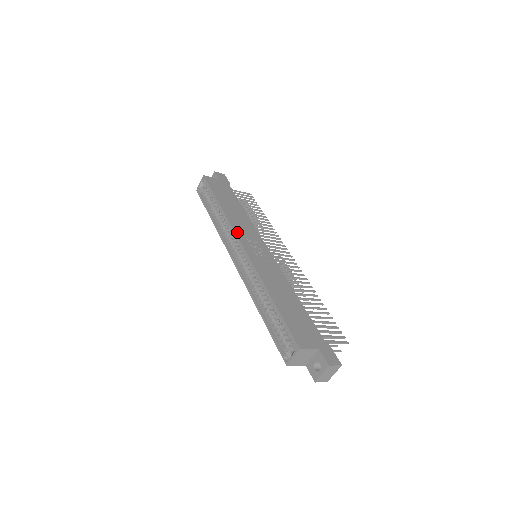
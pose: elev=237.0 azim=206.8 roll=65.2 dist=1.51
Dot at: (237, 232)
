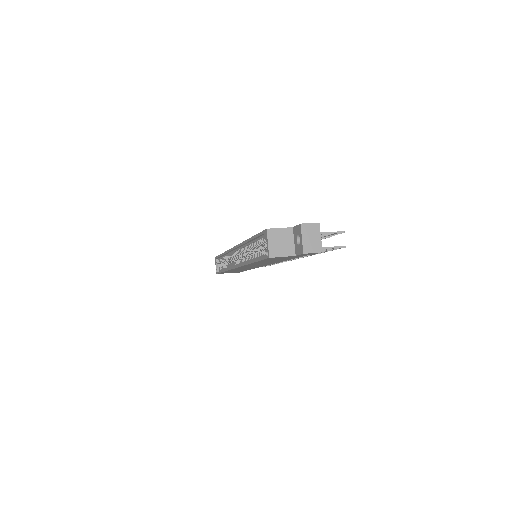
Dot at: occluded
